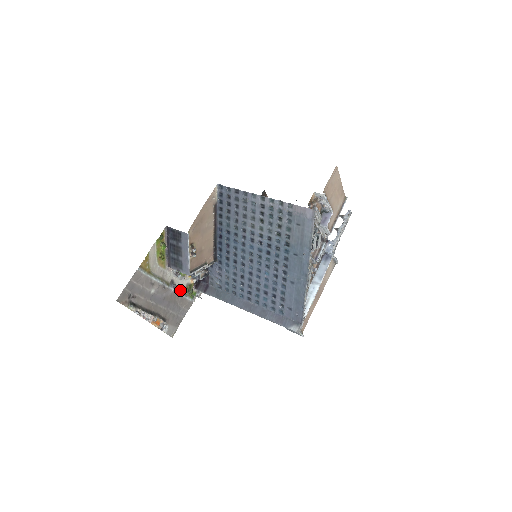
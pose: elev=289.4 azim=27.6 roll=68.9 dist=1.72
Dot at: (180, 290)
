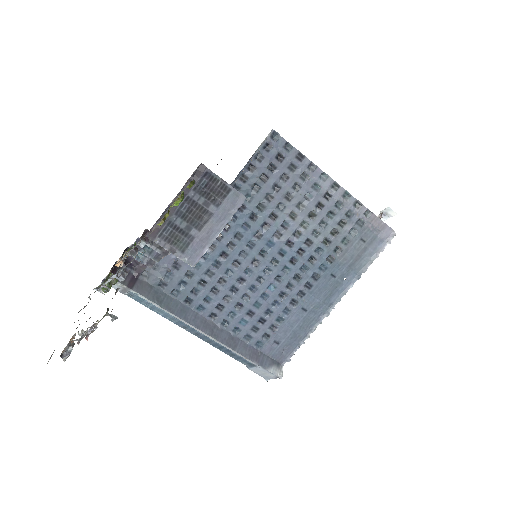
Dot at: occluded
